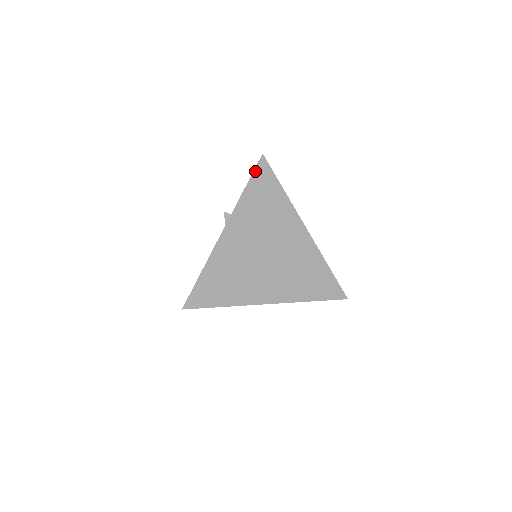
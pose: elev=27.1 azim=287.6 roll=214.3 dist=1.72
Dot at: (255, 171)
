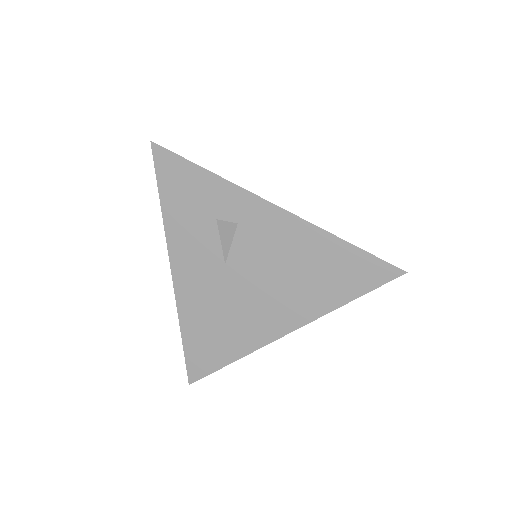
Dot at: occluded
